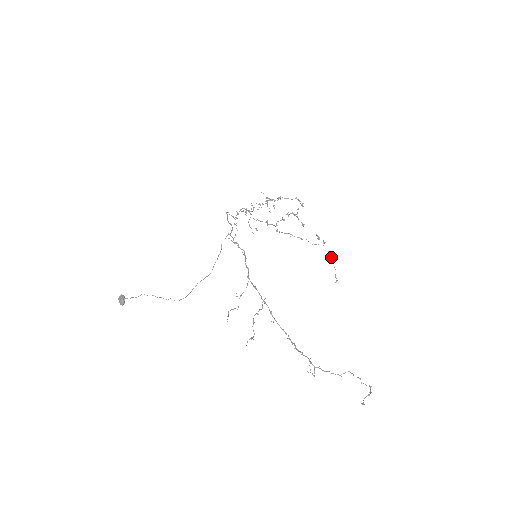
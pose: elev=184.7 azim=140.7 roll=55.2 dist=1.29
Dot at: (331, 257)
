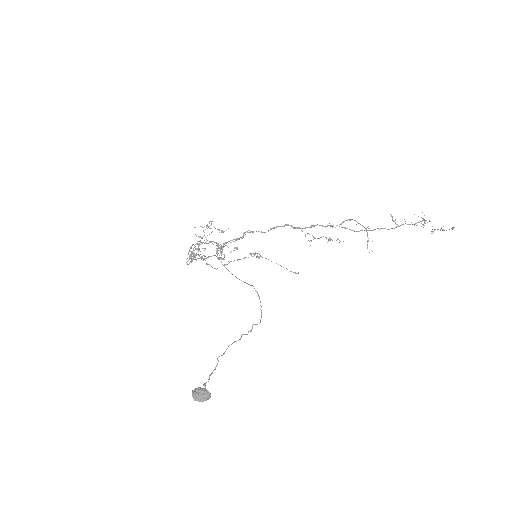
Dot at: occluded
